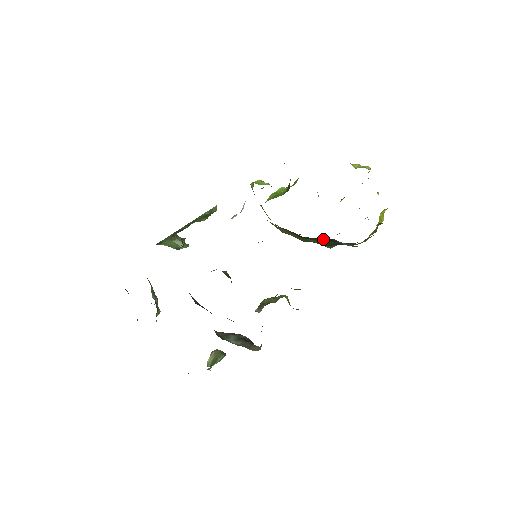
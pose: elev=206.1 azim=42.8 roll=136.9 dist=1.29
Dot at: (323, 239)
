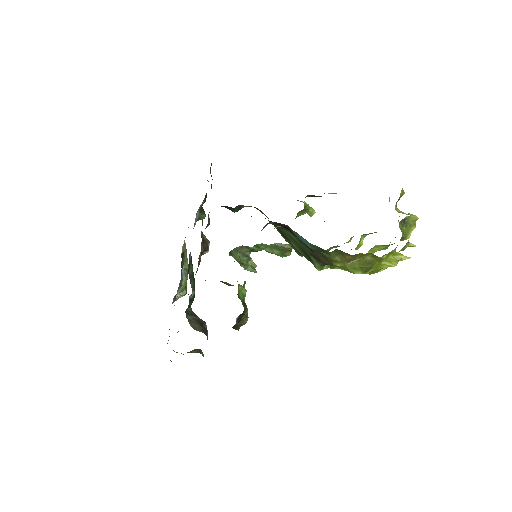
Dot at: (289, 232)
